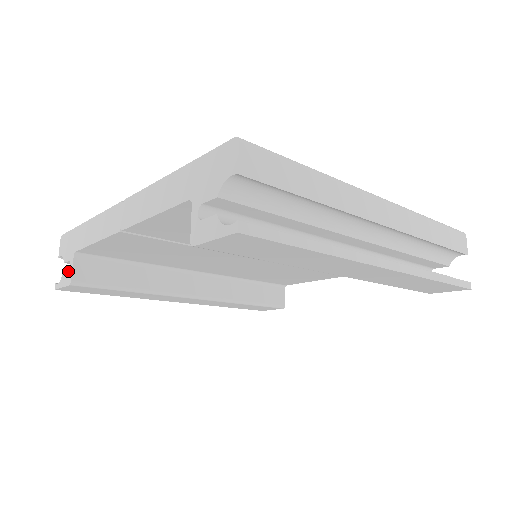
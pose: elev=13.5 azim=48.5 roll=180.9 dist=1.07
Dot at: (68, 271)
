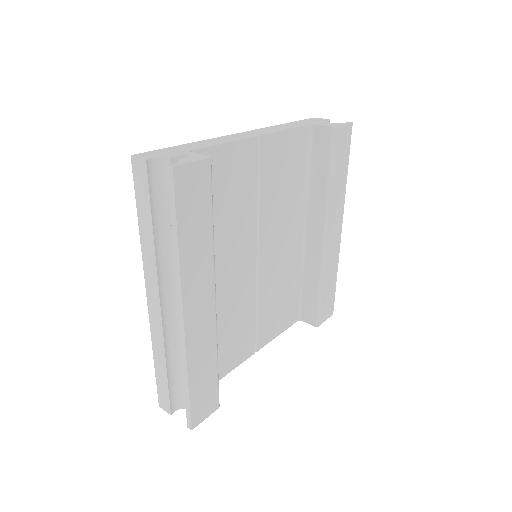
Dot at: (193, 156)
